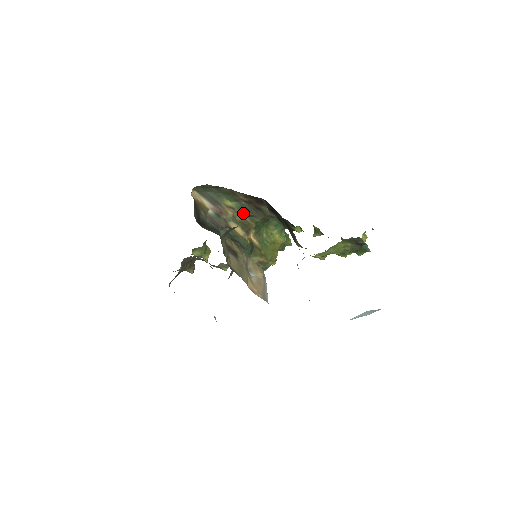
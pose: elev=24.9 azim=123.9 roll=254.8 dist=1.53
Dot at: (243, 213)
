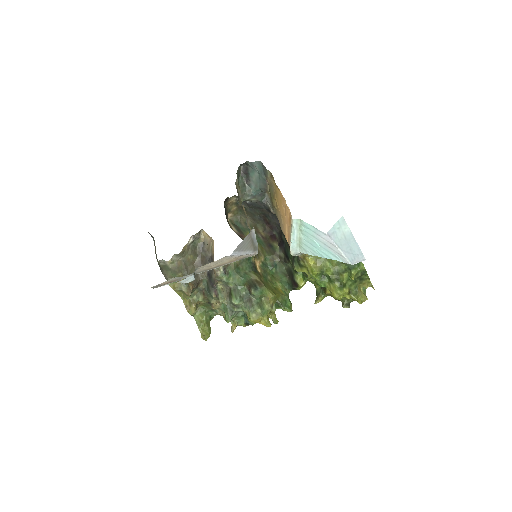
Dot at: (258, 244)
